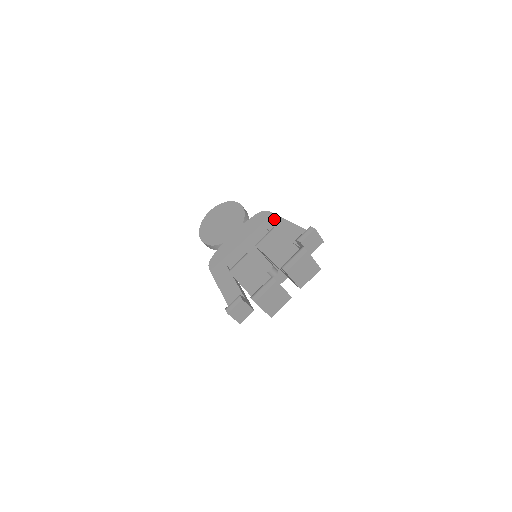
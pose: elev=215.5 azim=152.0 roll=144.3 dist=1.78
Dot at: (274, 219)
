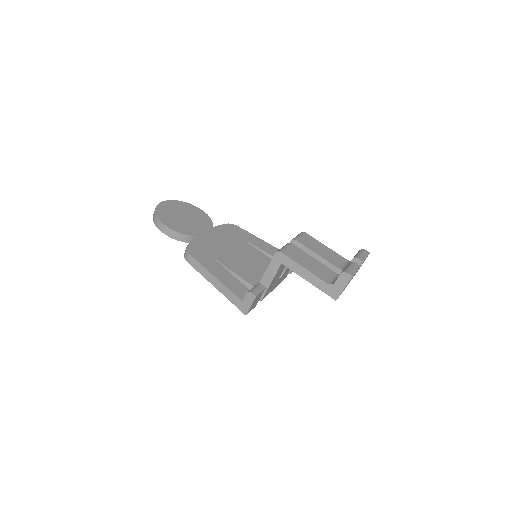
Dot at: (248, 234)
